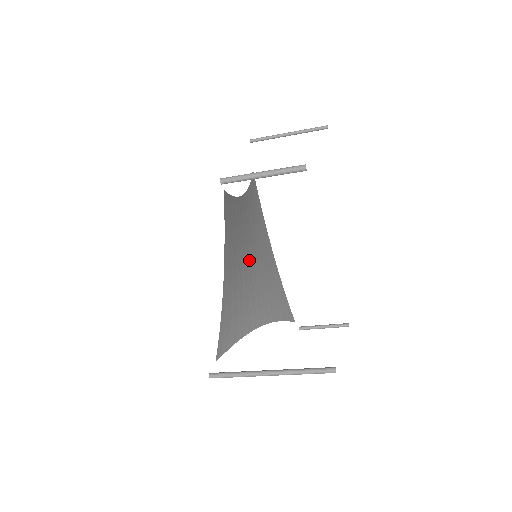
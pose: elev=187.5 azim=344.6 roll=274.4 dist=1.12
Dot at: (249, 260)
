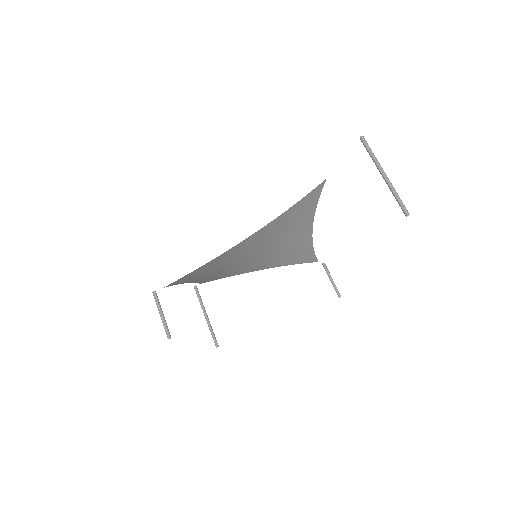
Dot at: (244, 259)
